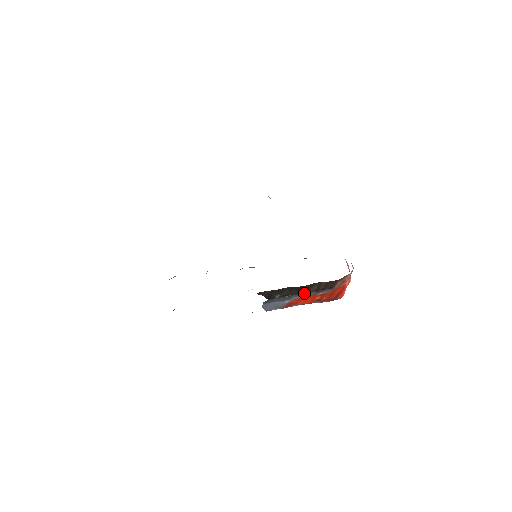
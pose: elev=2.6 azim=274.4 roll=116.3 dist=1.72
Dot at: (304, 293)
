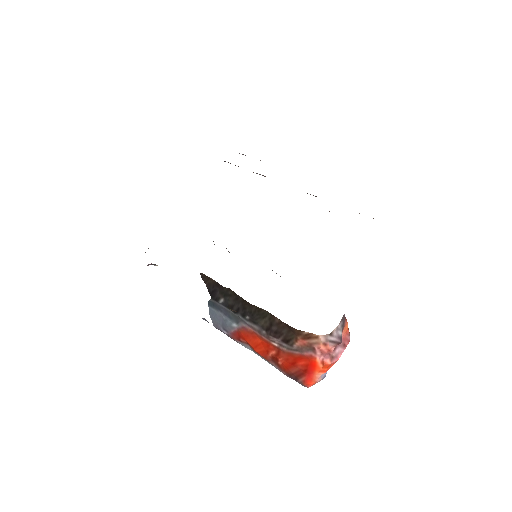
Dot at: (253, 323)
